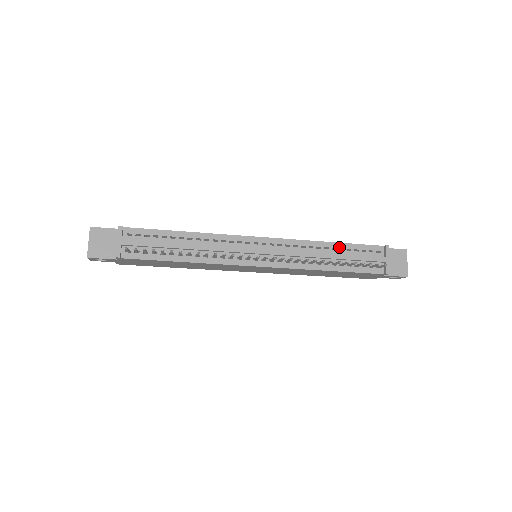
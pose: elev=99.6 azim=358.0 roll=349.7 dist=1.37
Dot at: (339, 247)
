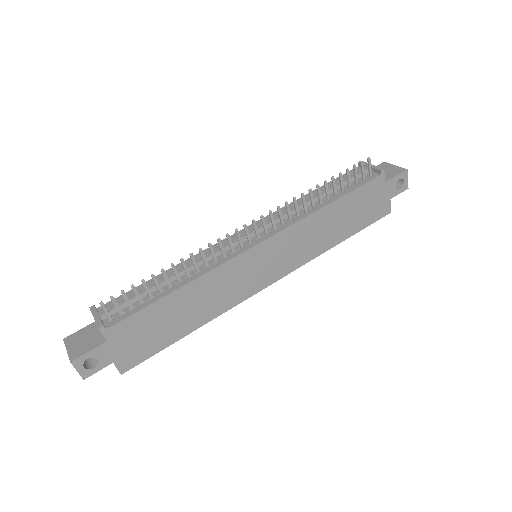
Dot at: (320, 190)
